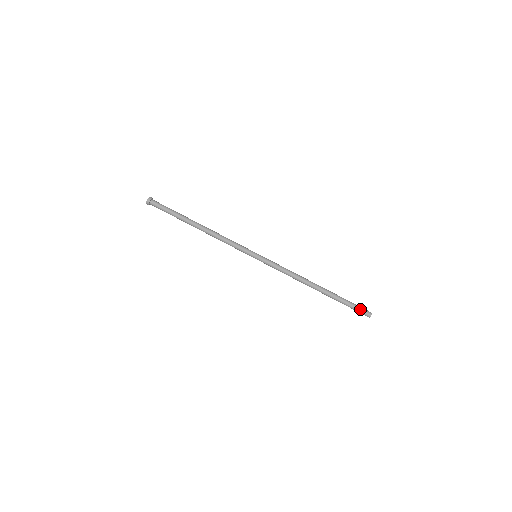
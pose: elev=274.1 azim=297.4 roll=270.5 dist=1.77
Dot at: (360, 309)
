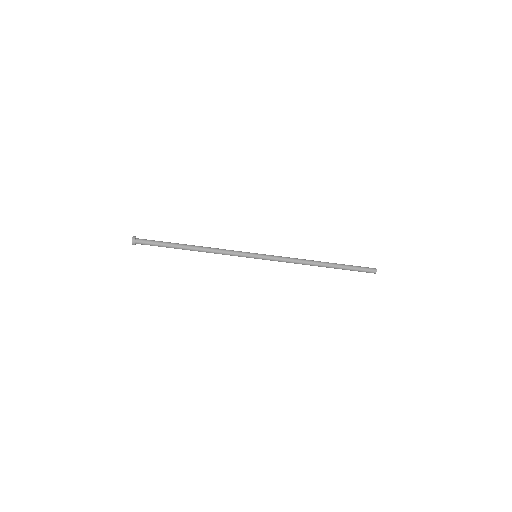
Dot at: (365, 271)
